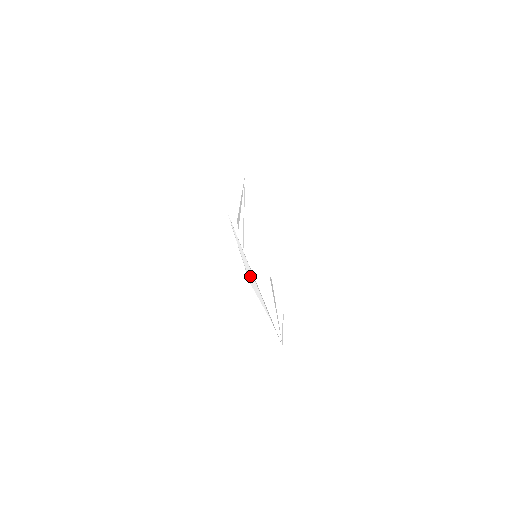
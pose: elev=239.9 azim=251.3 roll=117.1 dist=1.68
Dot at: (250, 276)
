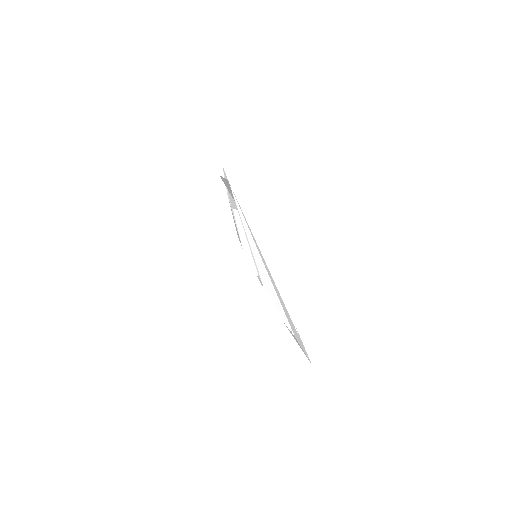
Dot at: (262, 273)
